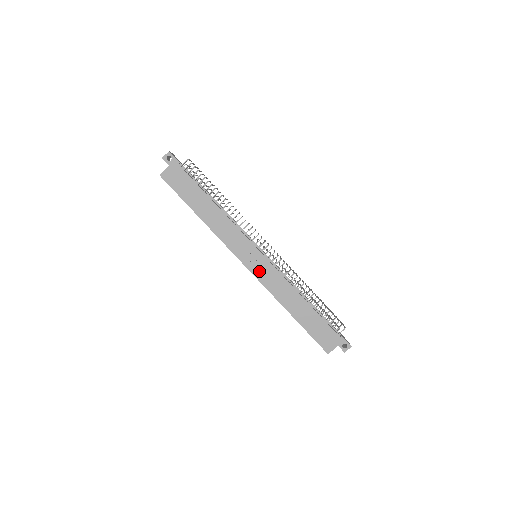
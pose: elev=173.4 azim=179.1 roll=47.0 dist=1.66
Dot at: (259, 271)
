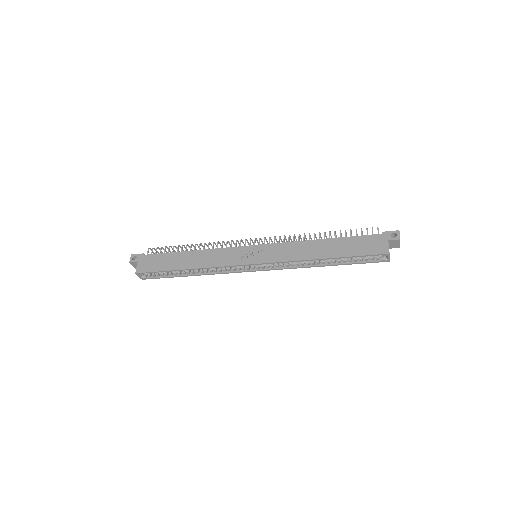
Dot at: (266, 257)
